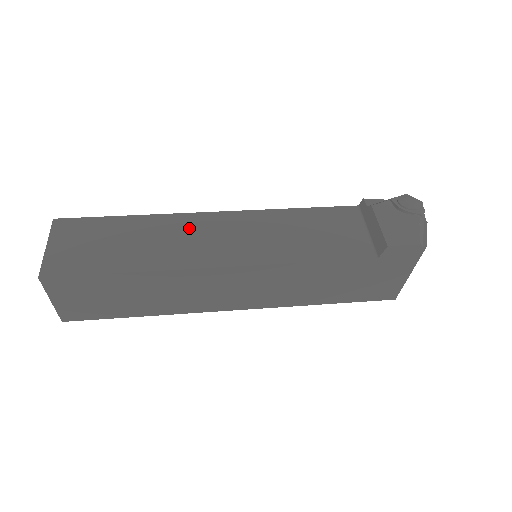
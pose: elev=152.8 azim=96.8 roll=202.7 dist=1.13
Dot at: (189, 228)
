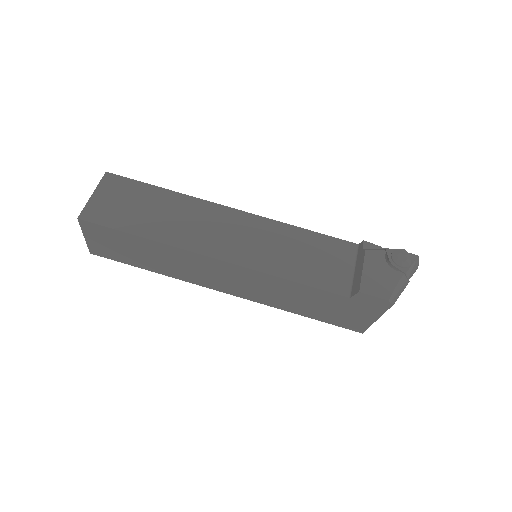
Dot at: (207, 216)
